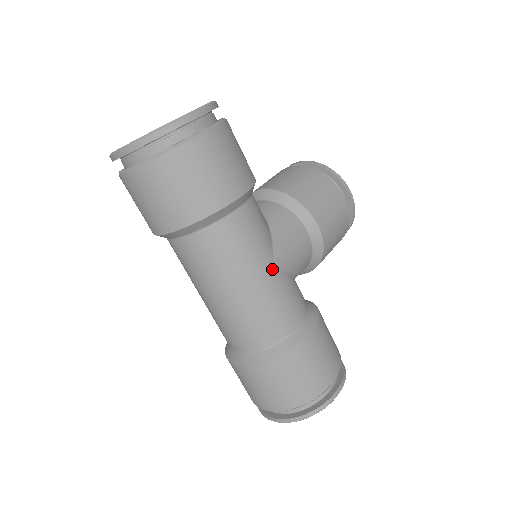
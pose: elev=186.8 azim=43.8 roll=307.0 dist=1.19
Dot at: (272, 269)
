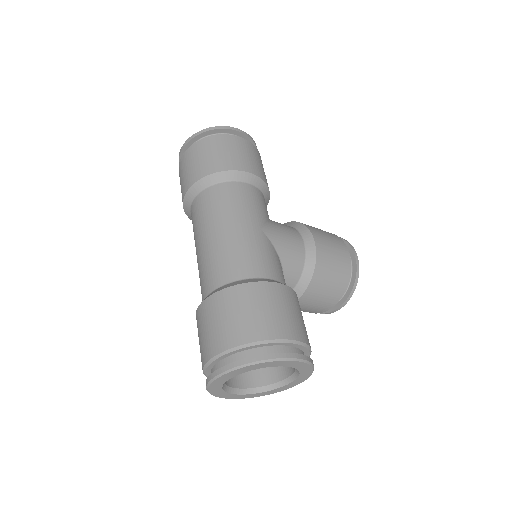
Dot at: (259, 229)
